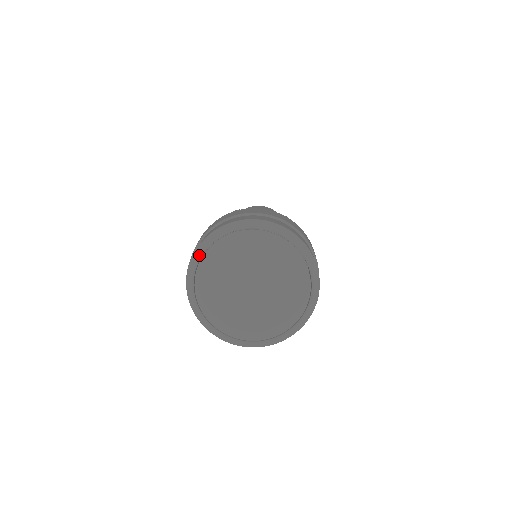
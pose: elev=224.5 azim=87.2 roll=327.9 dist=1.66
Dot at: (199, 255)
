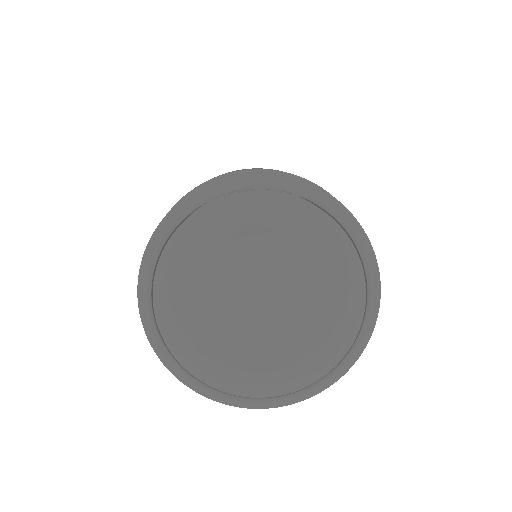
Dot at: (156, 250)
